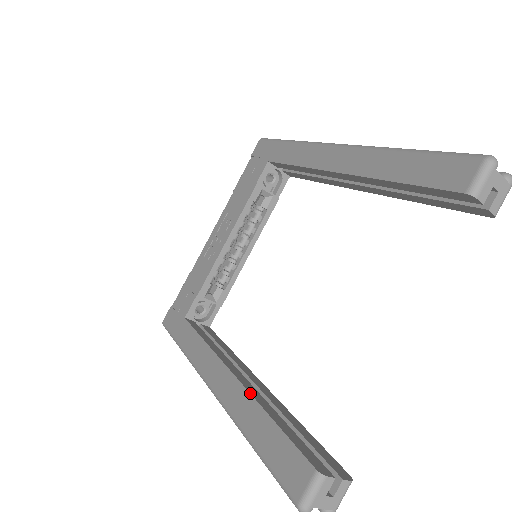
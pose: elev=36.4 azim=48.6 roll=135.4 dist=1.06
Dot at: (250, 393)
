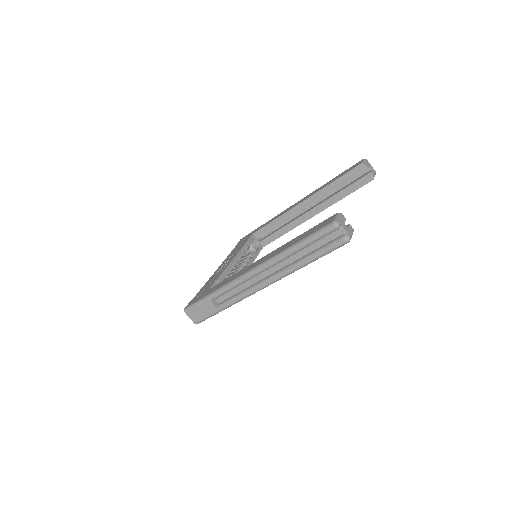
Dot at: (283, 245)
